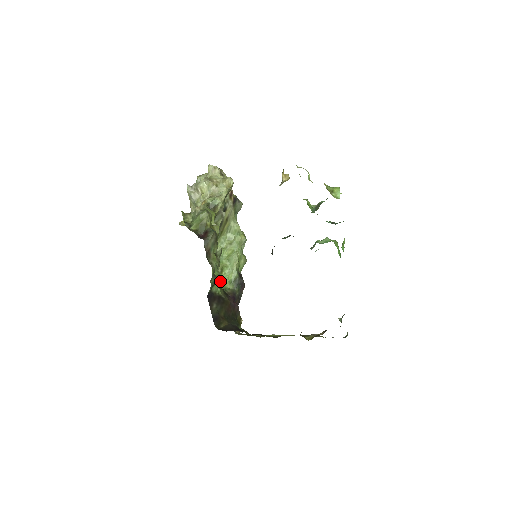
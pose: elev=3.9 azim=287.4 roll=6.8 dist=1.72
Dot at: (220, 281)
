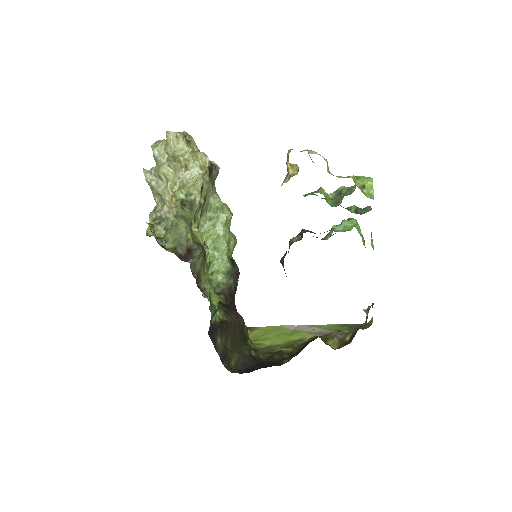
Dot at: (217, 301)
